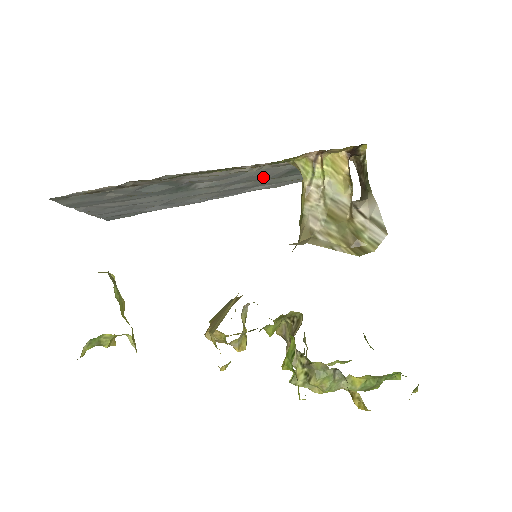
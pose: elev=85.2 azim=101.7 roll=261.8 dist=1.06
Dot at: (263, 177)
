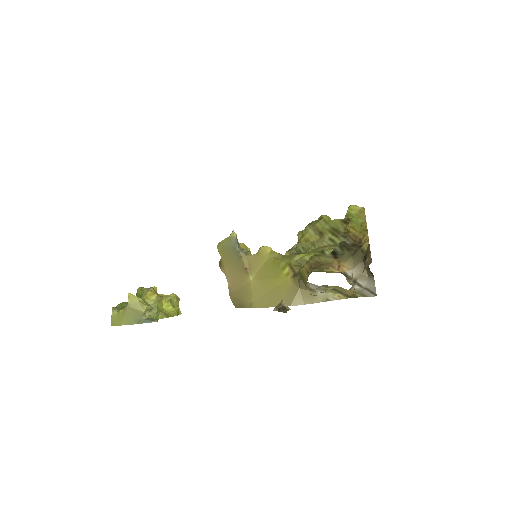
Dot at: occluded
